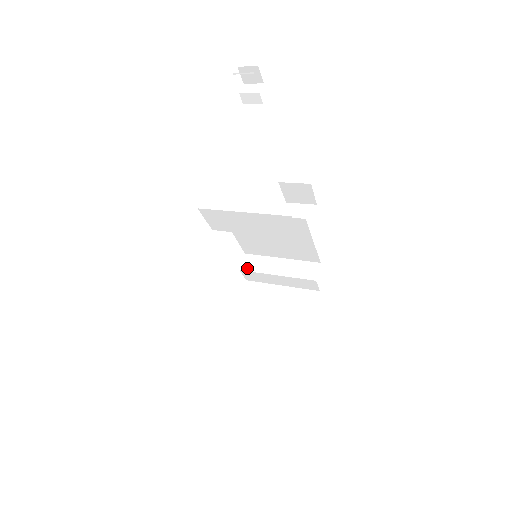
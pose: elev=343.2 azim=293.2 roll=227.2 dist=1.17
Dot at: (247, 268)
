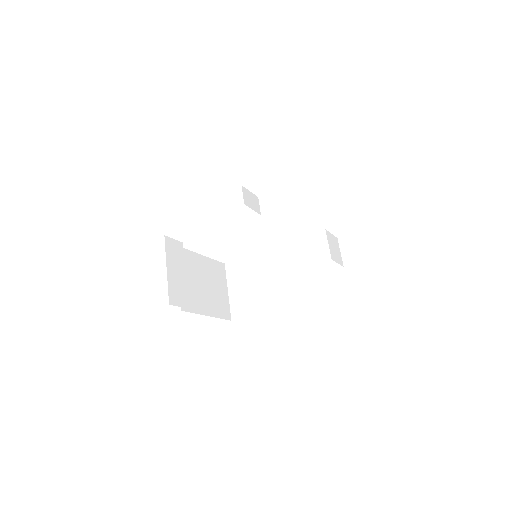
Dot at: (275, 244)
